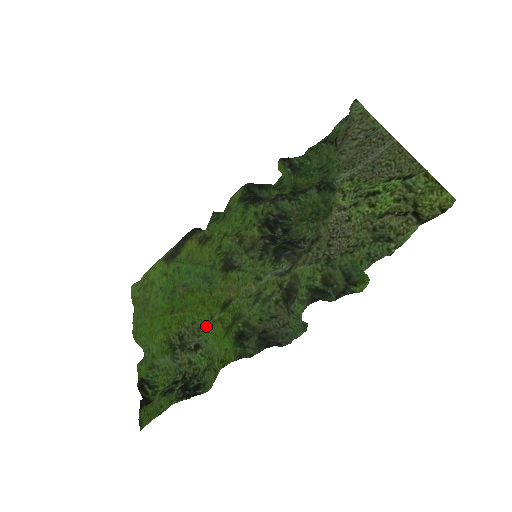
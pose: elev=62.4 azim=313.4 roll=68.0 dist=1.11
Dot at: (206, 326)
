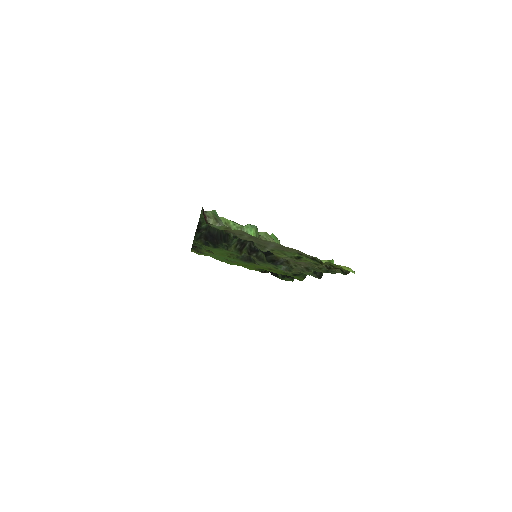
Dot at: occluded
